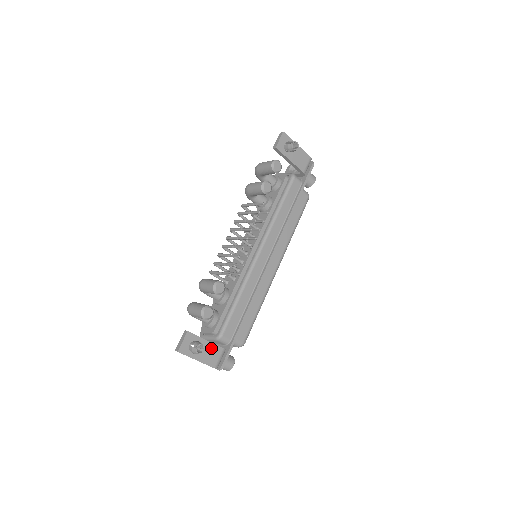
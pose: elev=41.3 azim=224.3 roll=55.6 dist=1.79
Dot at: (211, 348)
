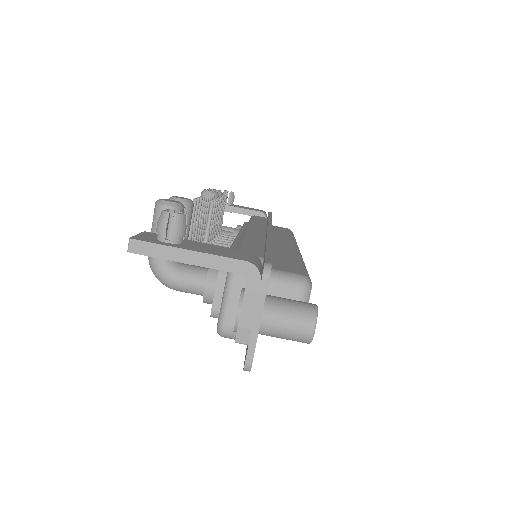
Dot at: (217, 248)
